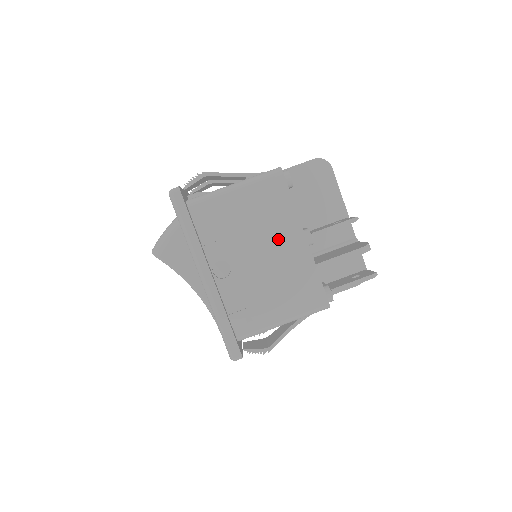
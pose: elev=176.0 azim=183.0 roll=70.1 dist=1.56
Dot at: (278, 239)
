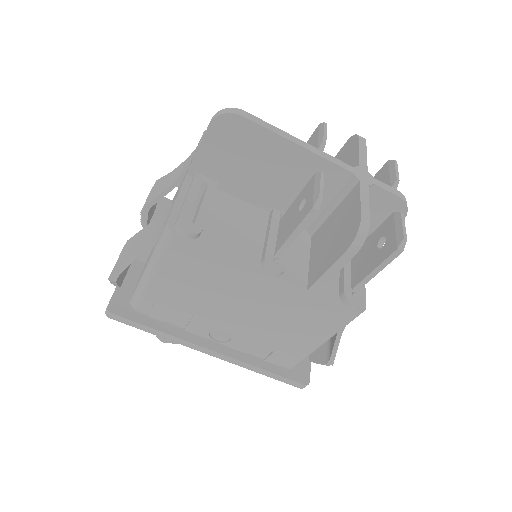
Dot at: (242, 291)
